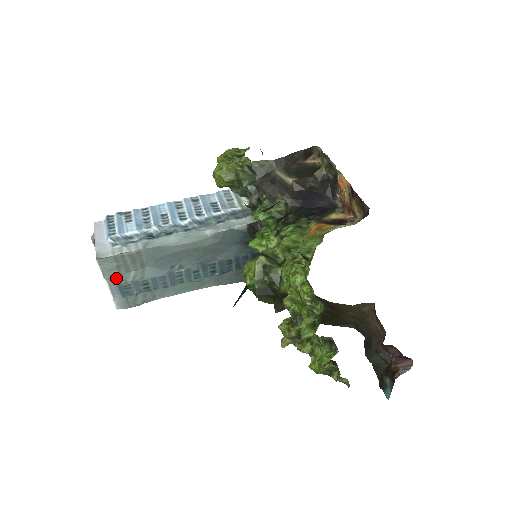
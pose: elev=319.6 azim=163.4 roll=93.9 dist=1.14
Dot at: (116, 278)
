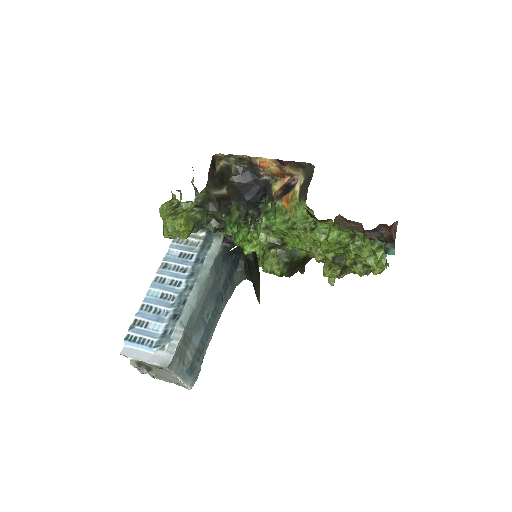
Dot at: (183, 368)
